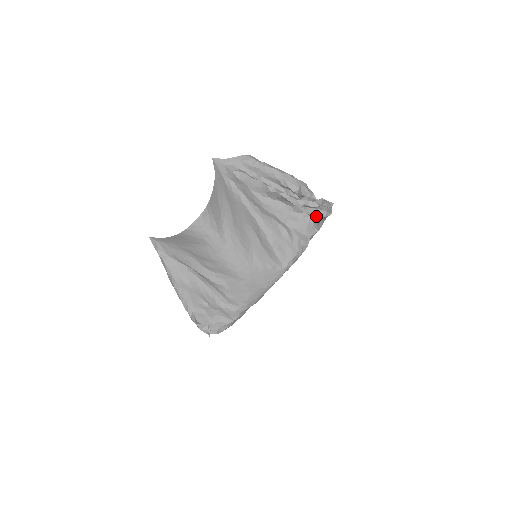
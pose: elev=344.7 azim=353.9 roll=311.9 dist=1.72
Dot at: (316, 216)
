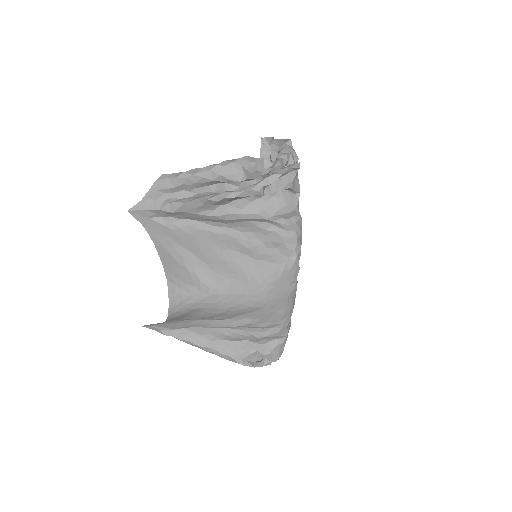
Dot at: (286, 185)
